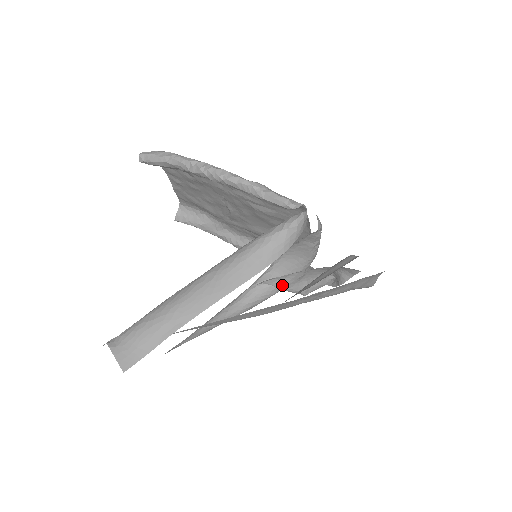
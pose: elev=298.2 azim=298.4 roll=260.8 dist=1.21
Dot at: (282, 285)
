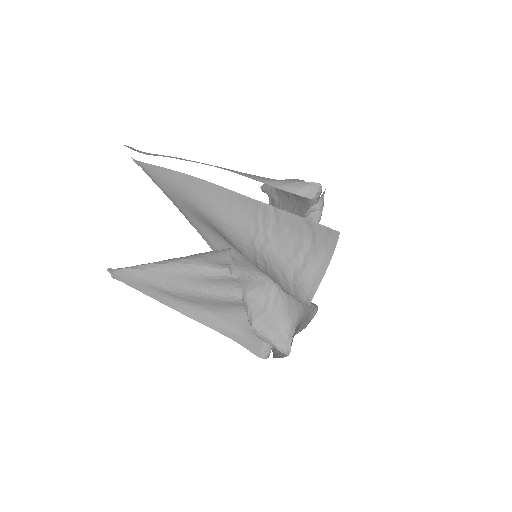
Dot at: (247, 287)
